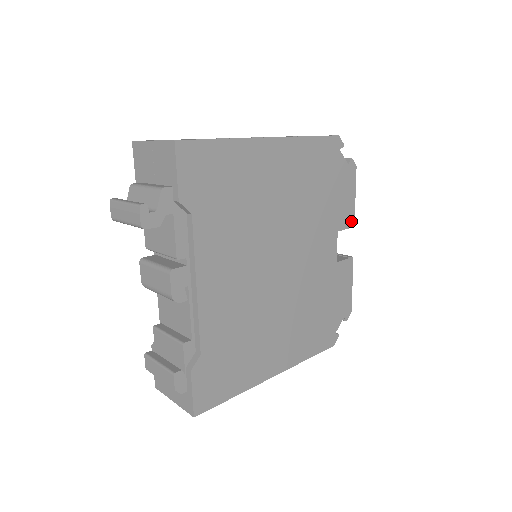
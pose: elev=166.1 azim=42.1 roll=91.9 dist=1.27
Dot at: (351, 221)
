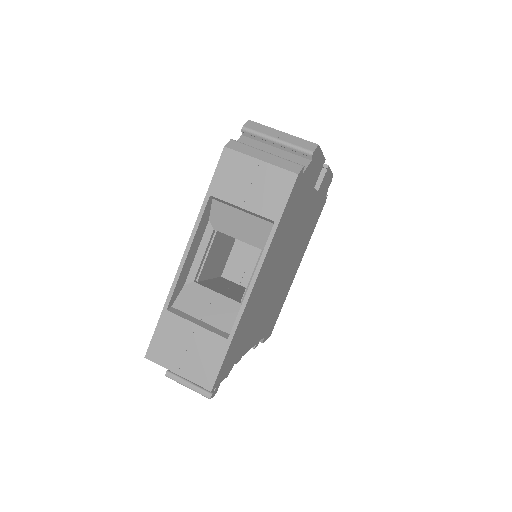
Dot at: (322, 164)
